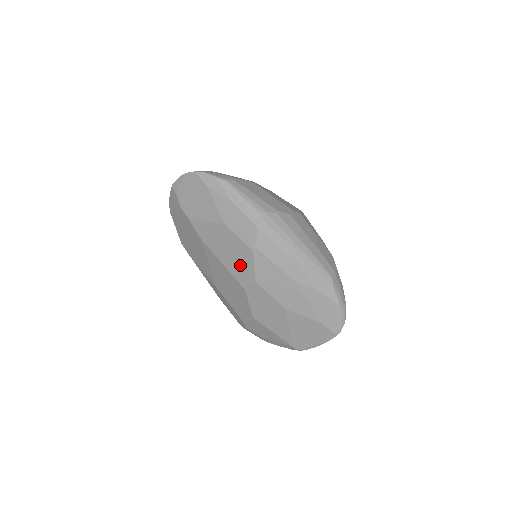
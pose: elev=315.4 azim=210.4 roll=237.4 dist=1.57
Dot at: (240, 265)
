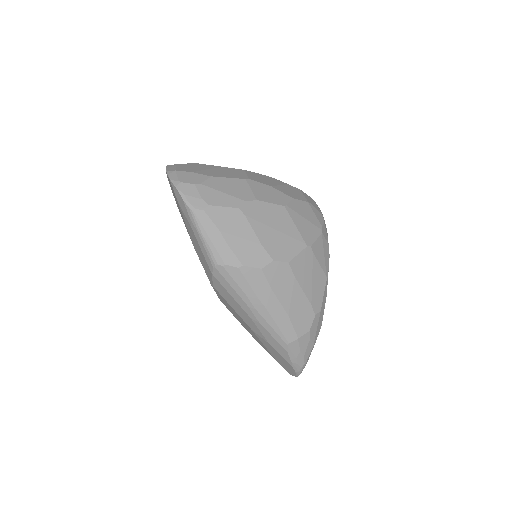
Dot at: occluded
